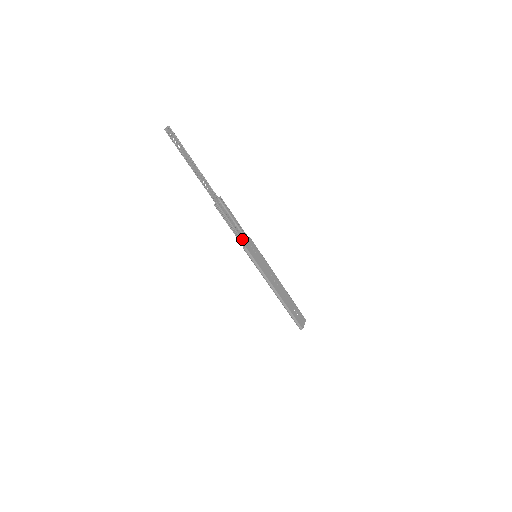
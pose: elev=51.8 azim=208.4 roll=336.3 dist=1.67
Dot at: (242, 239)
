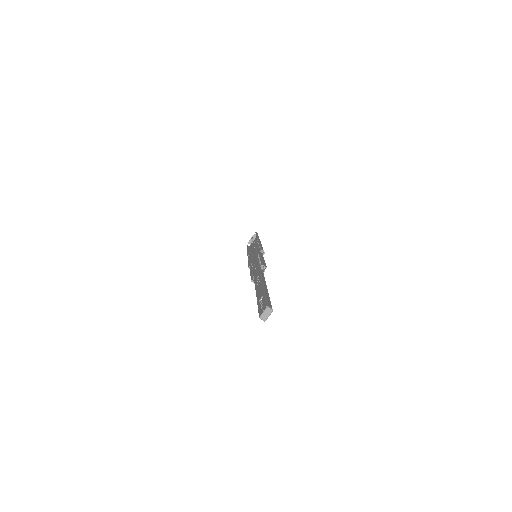
Dot at: occluded
